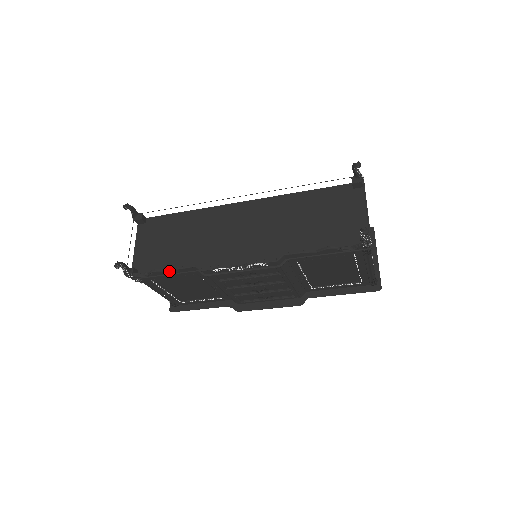
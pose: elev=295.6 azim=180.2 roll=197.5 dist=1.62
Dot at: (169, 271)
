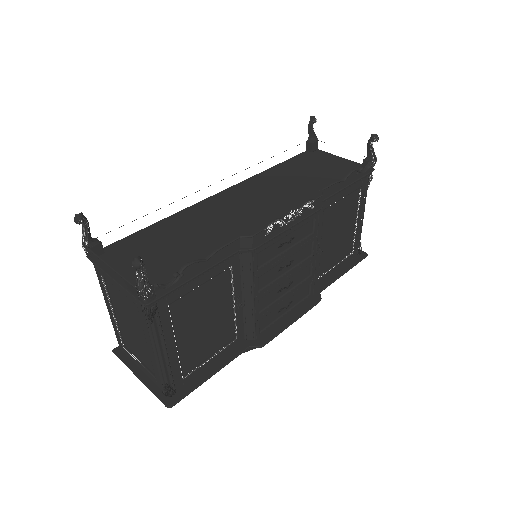
Dot at: (207, 259)
